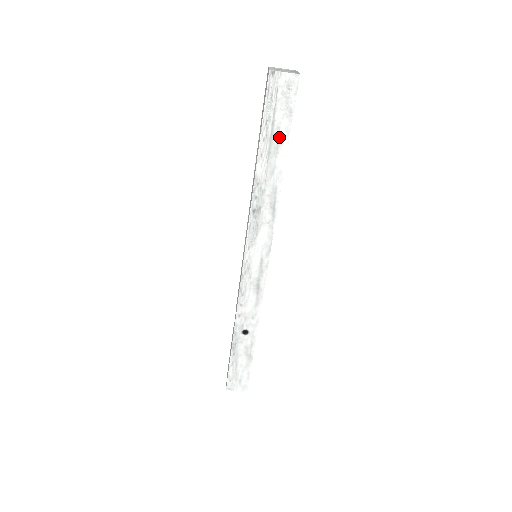
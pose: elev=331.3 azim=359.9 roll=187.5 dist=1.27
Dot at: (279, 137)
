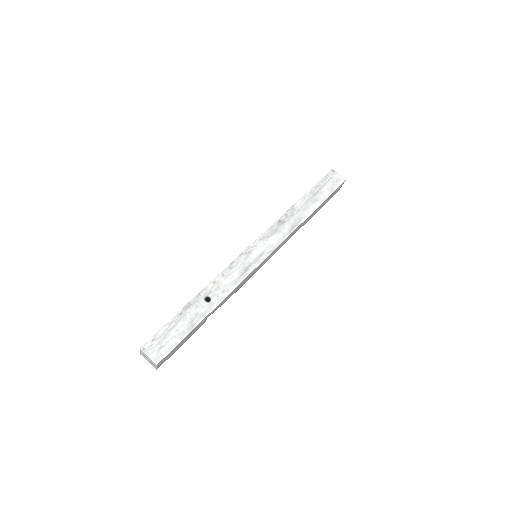
Dot at: (320, 196)
